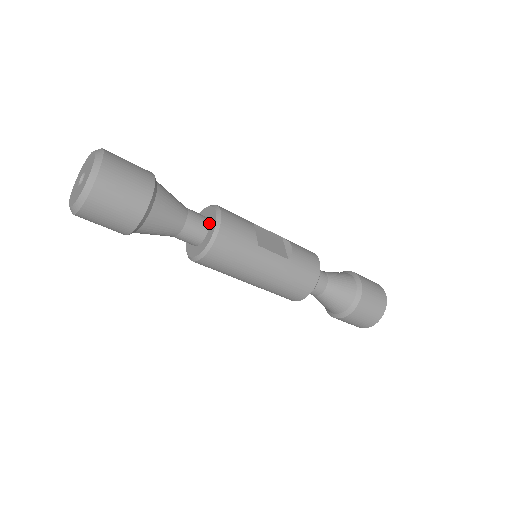
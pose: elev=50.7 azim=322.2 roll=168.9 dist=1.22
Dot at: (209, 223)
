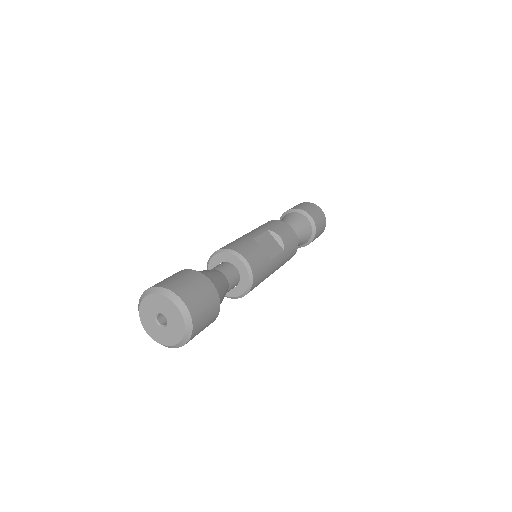
Dot at: (237, 270)
